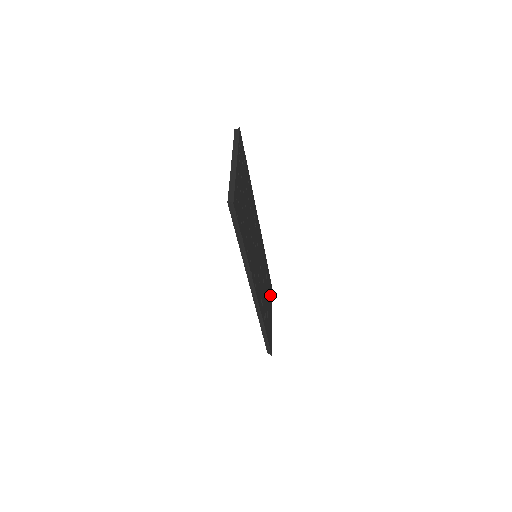
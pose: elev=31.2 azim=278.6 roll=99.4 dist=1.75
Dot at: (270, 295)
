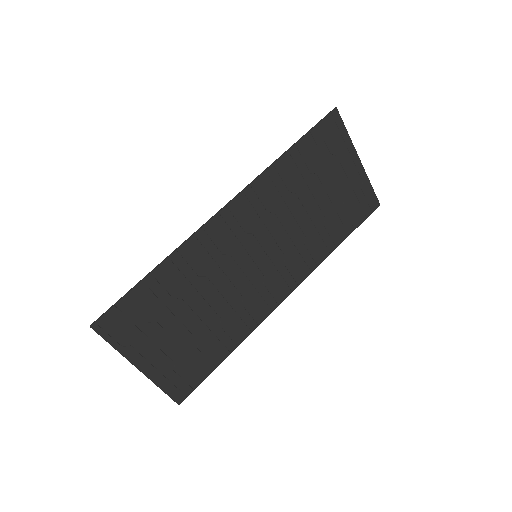
Dot at: (335, 147)
